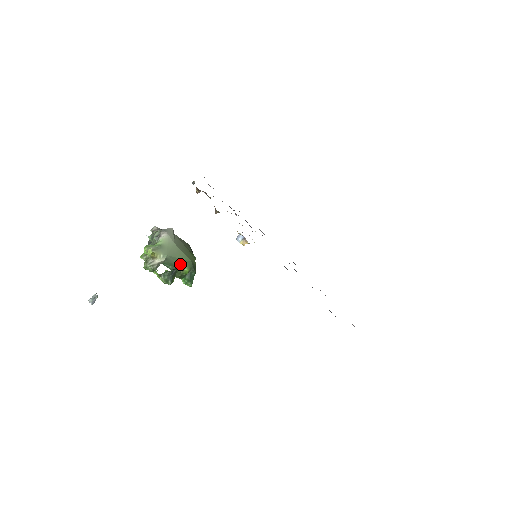
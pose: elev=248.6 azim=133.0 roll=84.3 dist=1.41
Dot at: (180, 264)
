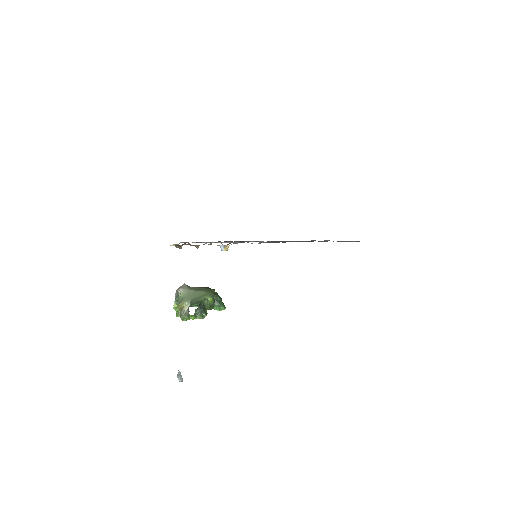
Dot at: (202, 298)
